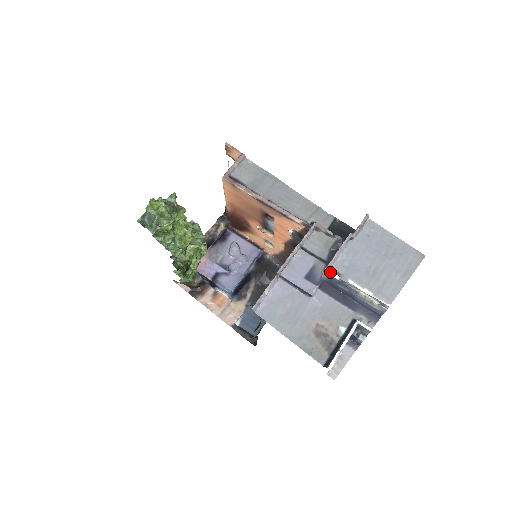
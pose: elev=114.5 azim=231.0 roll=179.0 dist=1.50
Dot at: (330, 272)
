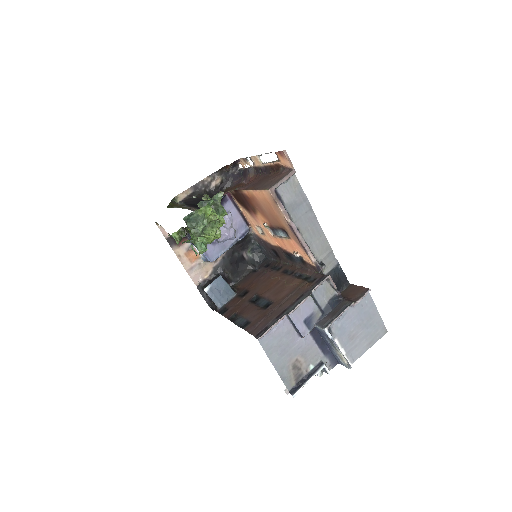
Dot at: (328, 331)
